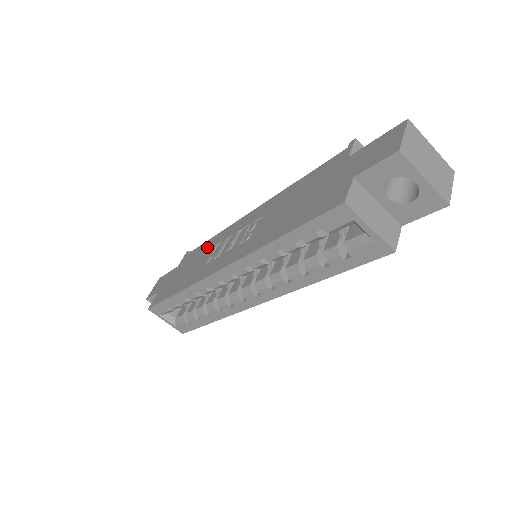
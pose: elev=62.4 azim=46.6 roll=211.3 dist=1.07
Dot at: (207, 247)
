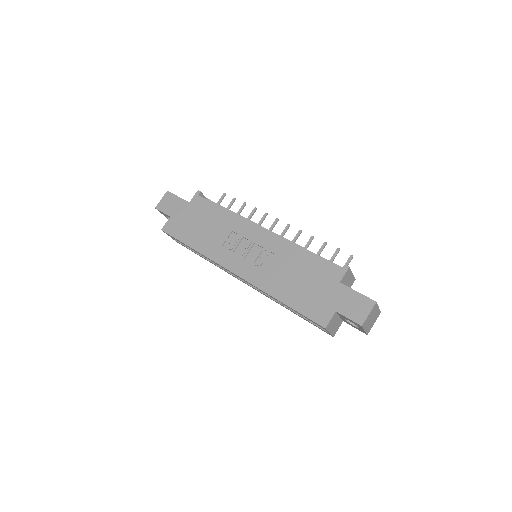
Dot at: (222, 220)
